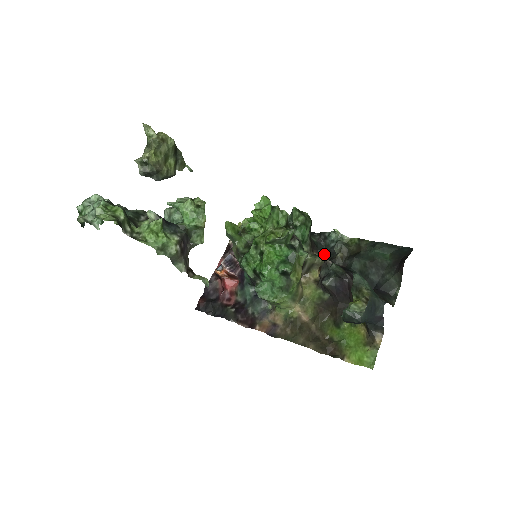
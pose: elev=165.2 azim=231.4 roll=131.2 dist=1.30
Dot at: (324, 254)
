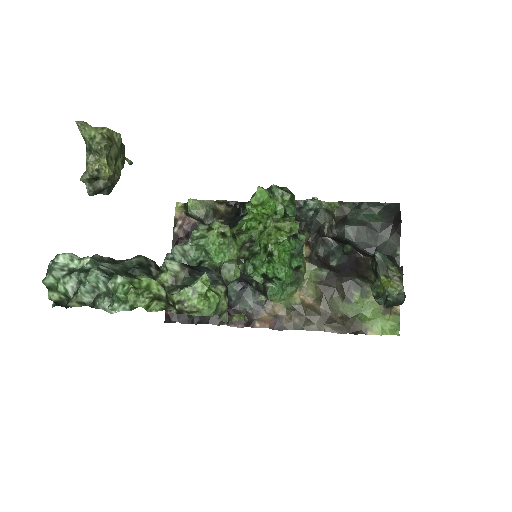
Dot at: (306, 226)
